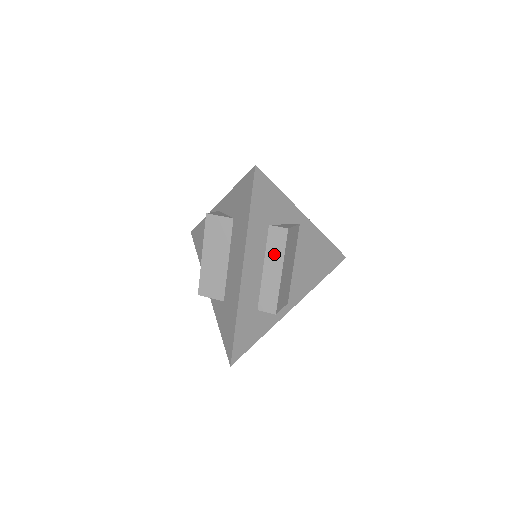
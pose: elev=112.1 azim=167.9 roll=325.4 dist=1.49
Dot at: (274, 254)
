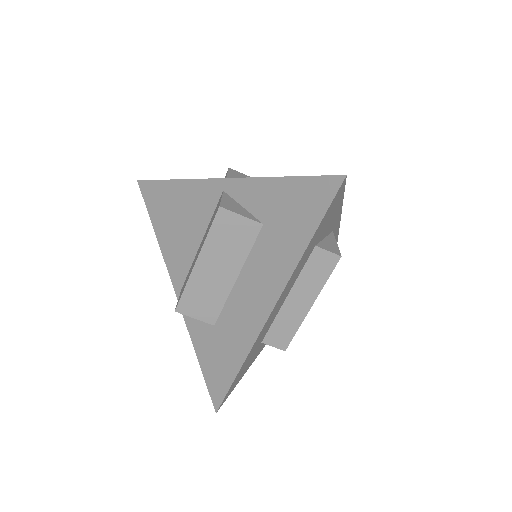
Dot at: (309, 283)
